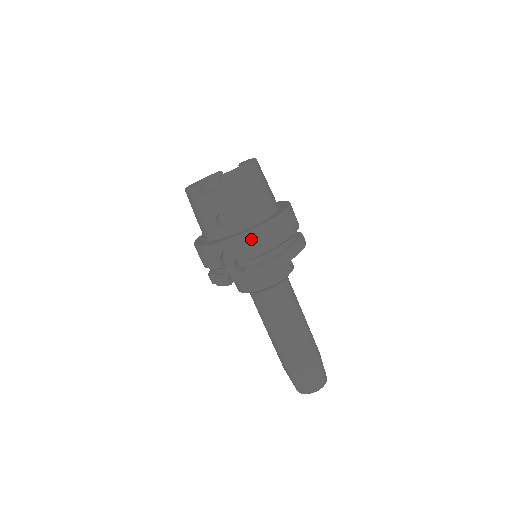
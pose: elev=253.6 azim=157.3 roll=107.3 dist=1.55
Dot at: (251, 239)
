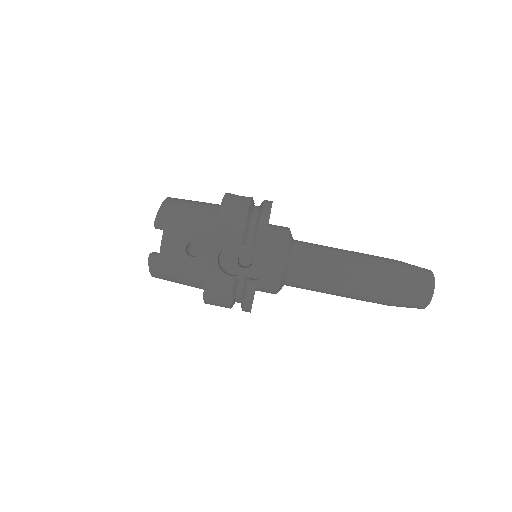
Dot at: (223, 229)
